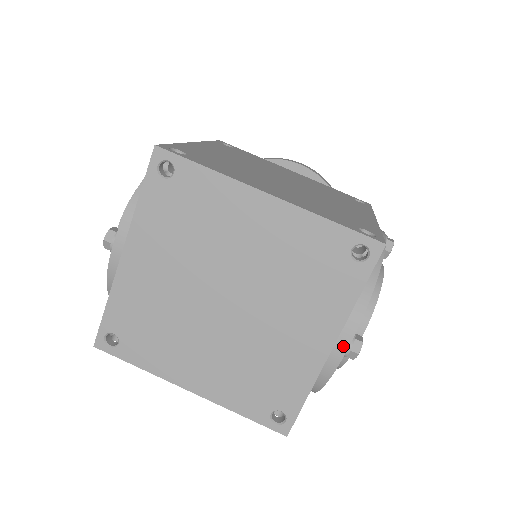
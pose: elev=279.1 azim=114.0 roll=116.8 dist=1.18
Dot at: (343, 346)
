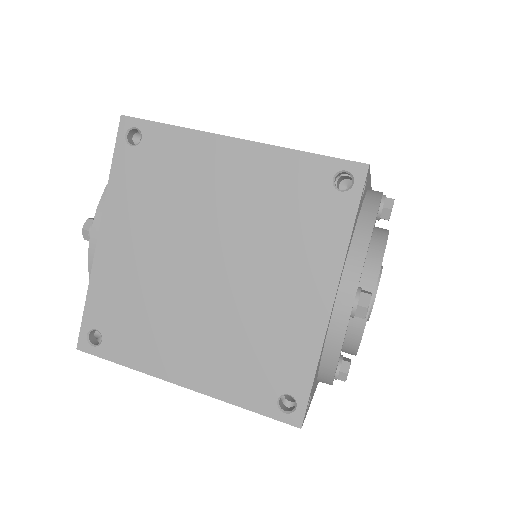
Dot at: (347, 300)
